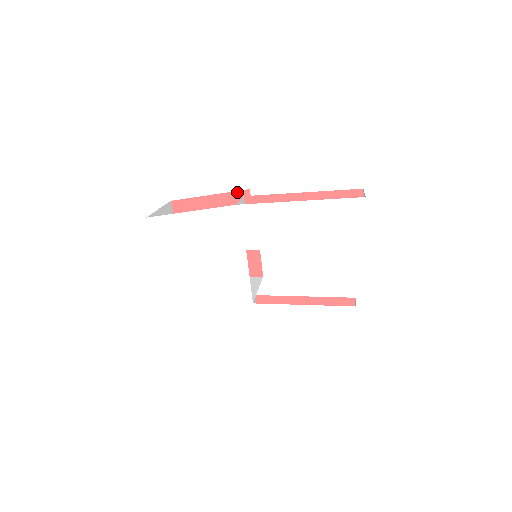
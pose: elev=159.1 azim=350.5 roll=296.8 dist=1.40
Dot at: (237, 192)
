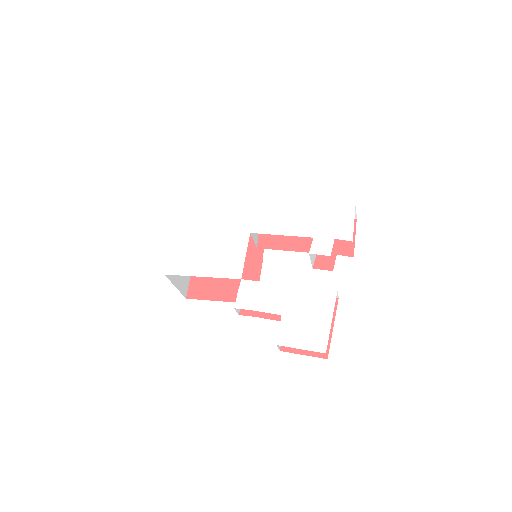
Dot at: occluded
